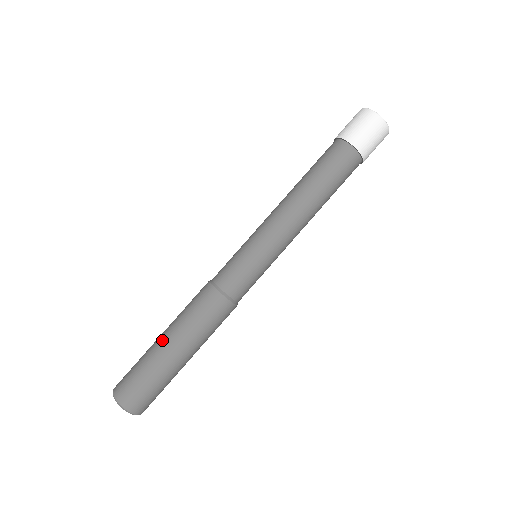
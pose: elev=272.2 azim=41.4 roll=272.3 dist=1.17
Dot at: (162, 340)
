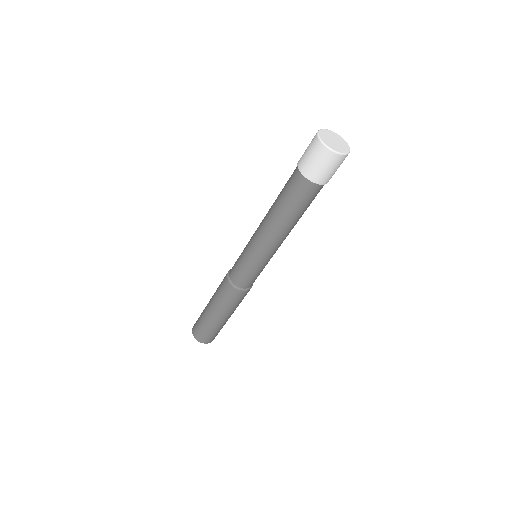
Dot at: (217, 318)
